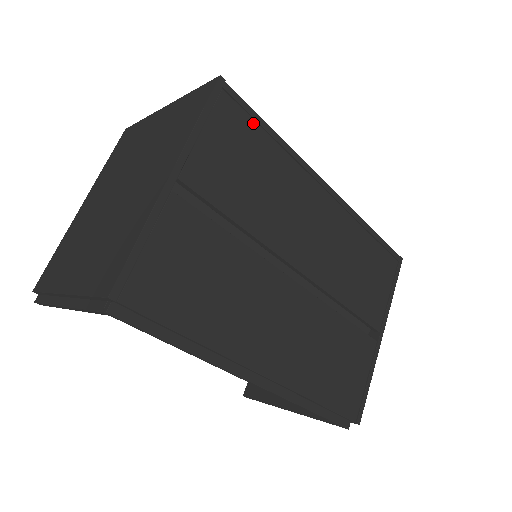
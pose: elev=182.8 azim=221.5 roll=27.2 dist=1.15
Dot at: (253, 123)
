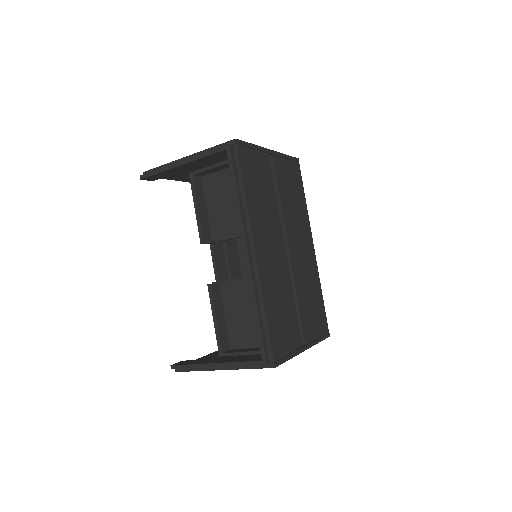
Dot at: (300, 184)
